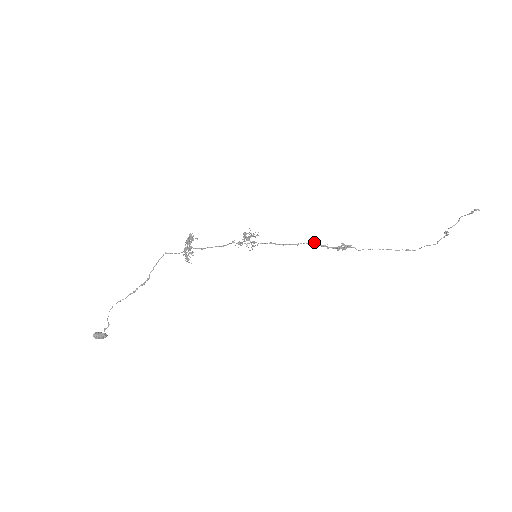
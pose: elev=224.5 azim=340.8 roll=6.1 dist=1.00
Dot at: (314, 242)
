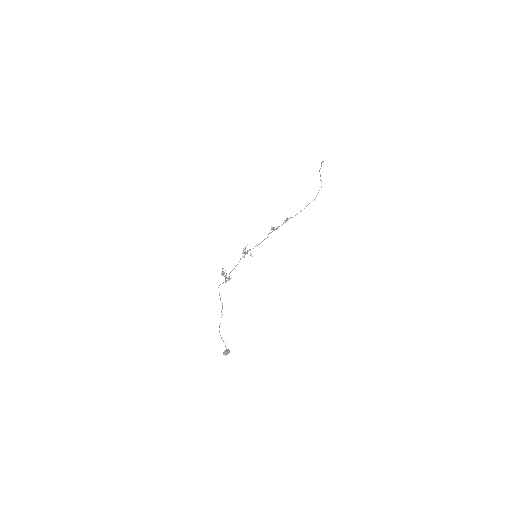
Dot at: (272, 228)
